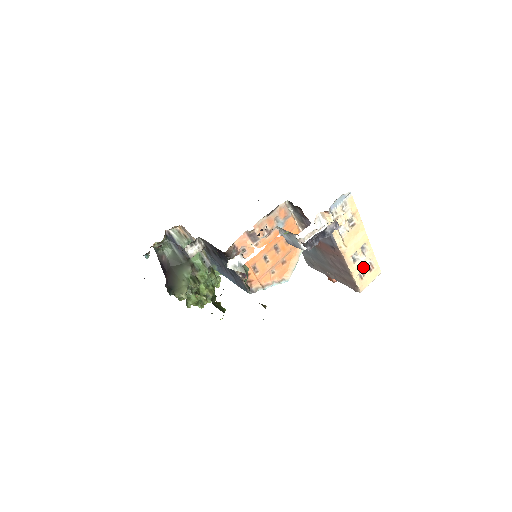
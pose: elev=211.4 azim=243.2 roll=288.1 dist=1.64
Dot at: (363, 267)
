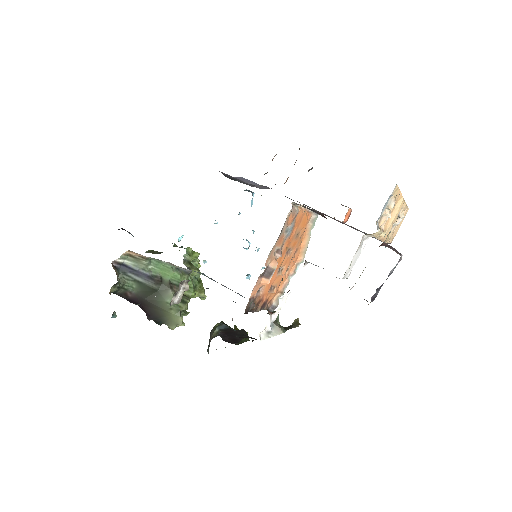
Dot at: occluded
